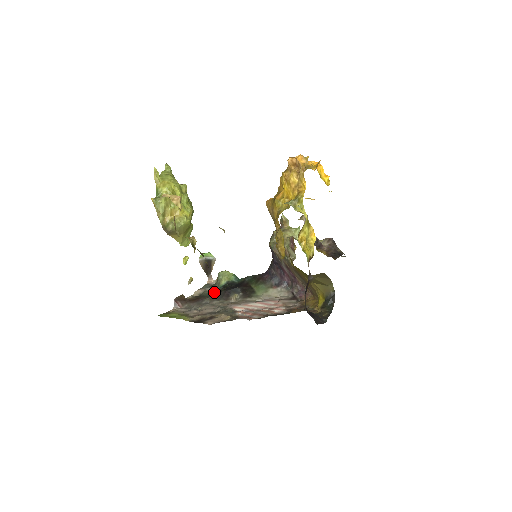
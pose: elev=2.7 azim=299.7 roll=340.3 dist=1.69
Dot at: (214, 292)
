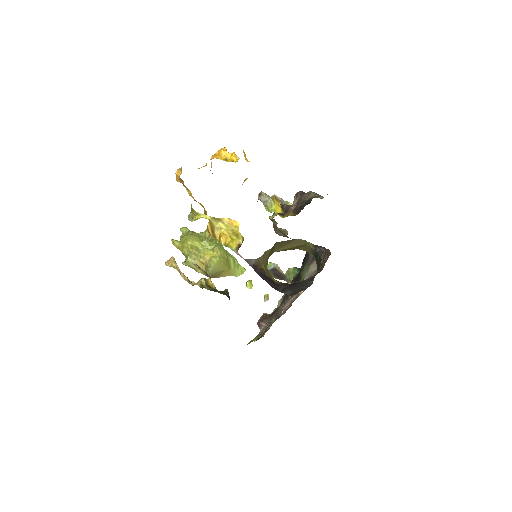
Dot at: occluded
